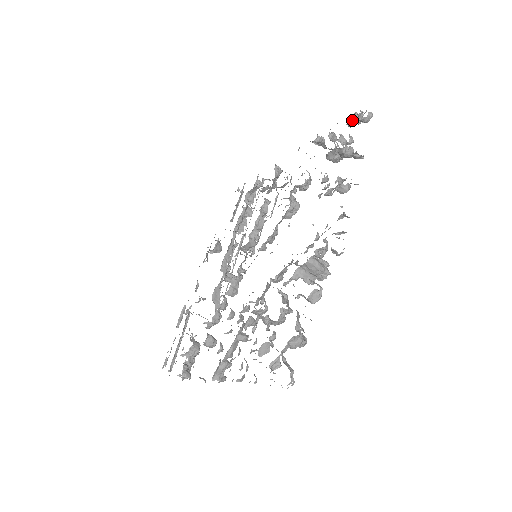
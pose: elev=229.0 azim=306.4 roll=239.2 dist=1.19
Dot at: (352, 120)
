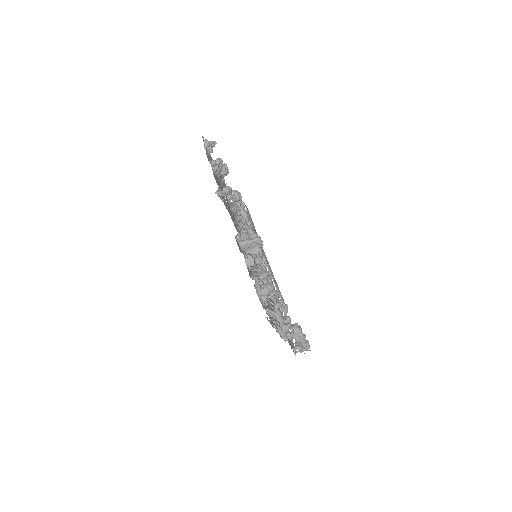
Dot at: (207, 150)
